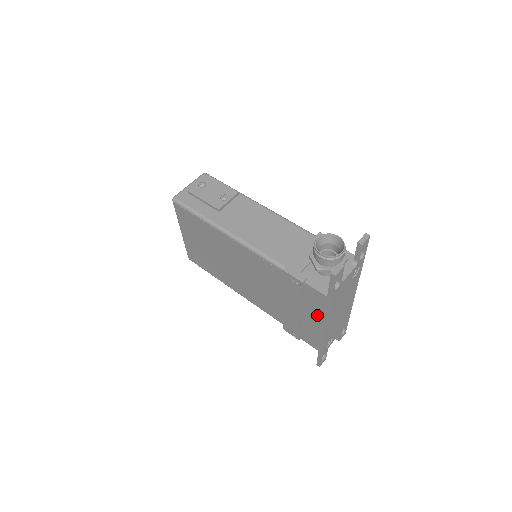
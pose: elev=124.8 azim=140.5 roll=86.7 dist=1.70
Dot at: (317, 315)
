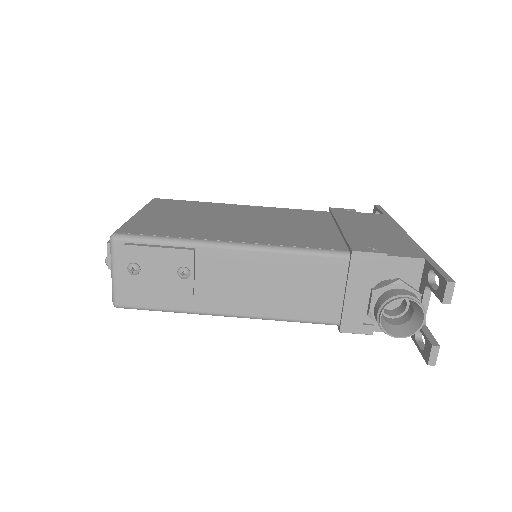
Dot at: occluded
